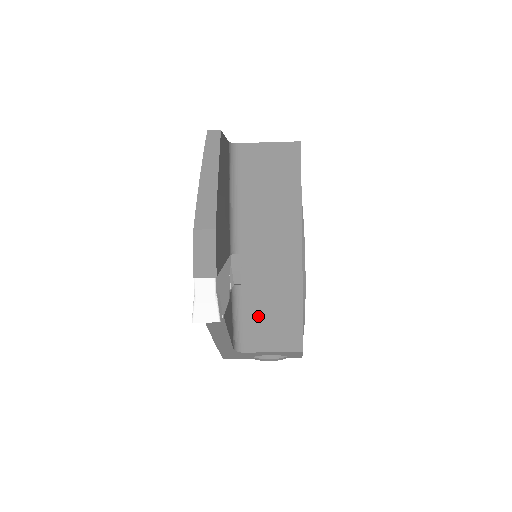
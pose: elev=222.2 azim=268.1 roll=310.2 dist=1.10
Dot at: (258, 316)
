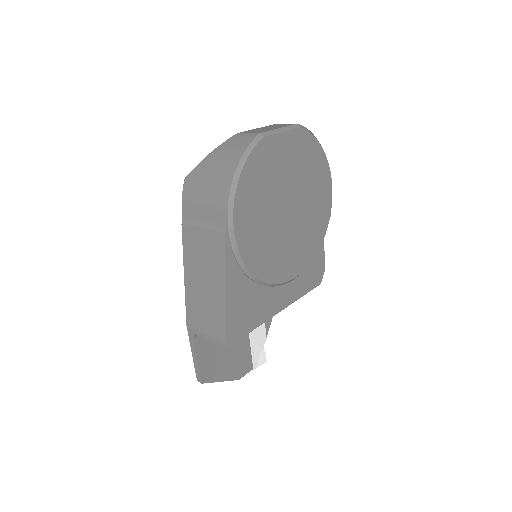
Dot at: occluded
